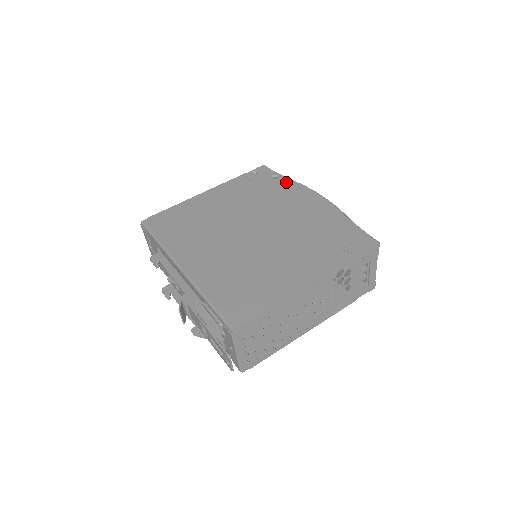
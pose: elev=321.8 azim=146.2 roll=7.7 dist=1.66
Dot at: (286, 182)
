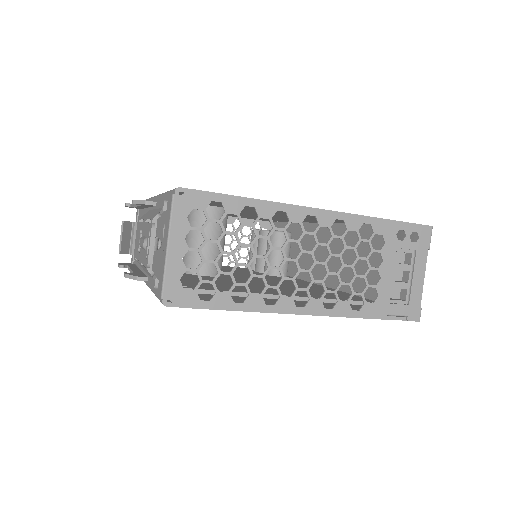
Dot at: occluded
